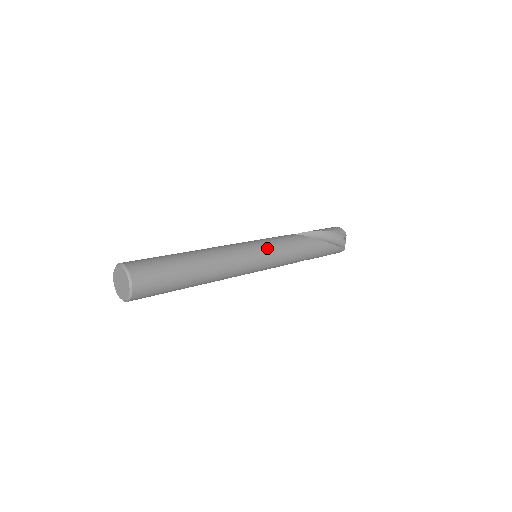
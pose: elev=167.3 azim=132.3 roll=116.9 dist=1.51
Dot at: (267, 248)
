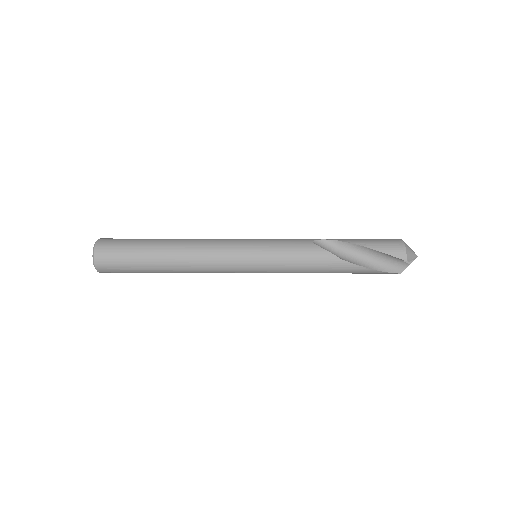
Dot at: (260, 260)
